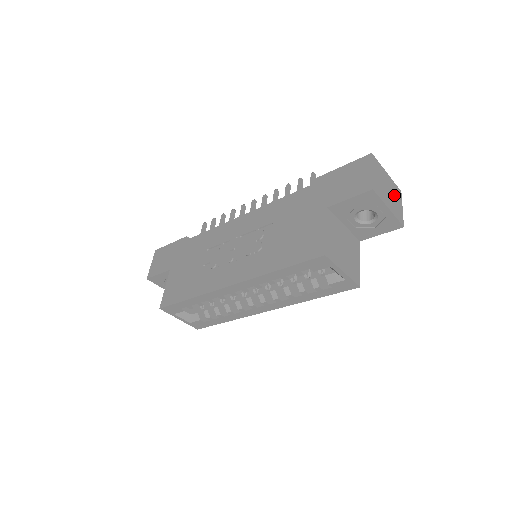
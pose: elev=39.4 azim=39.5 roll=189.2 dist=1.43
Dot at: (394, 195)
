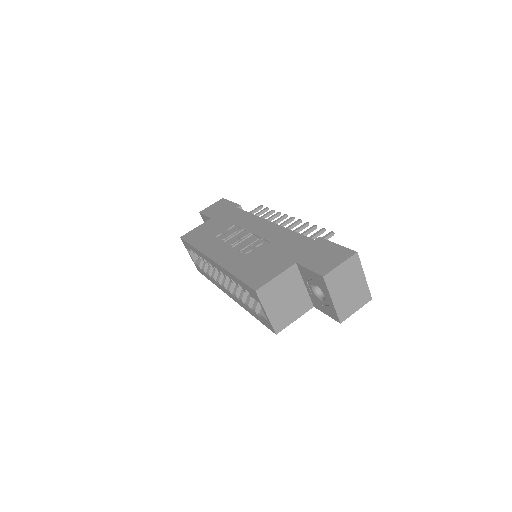
Dot at: (355, 296)
